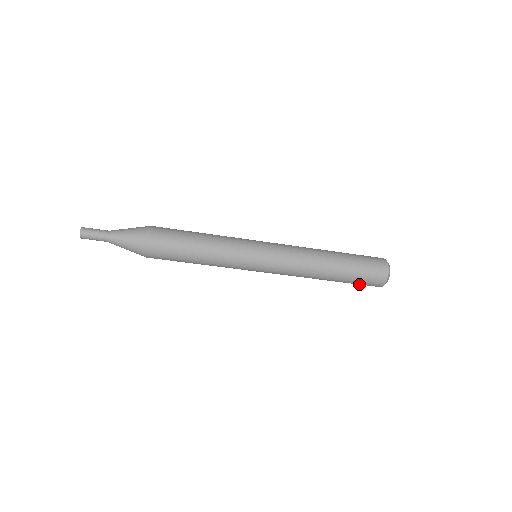
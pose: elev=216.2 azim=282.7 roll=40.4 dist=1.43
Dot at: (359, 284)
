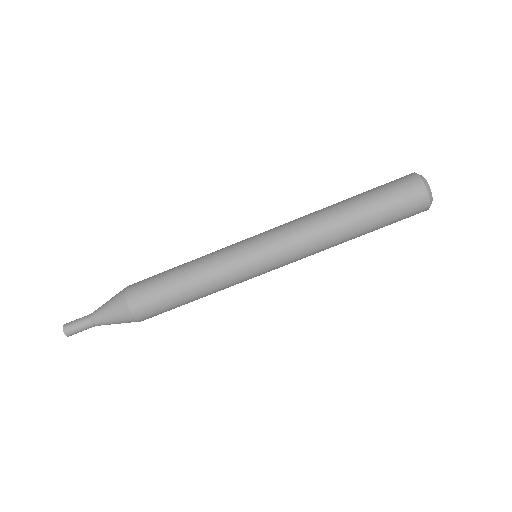
Dot at: (397, 207)
